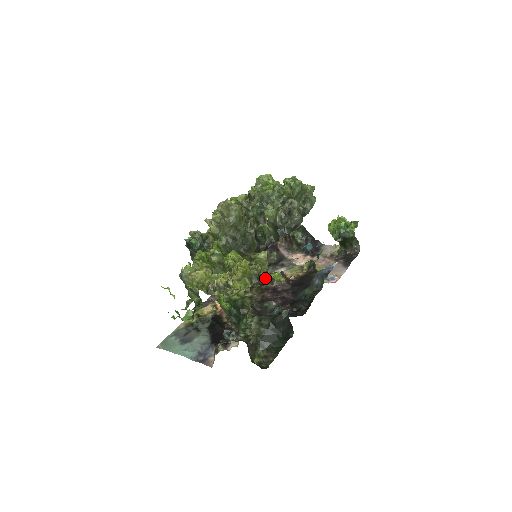
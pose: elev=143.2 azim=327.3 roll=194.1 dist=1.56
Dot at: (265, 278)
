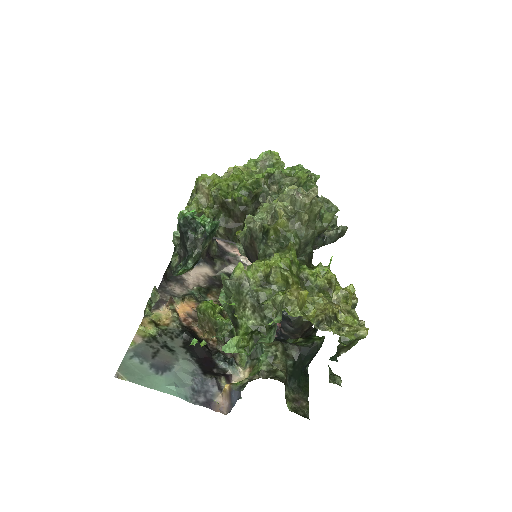
Dot at: (217, 276)
